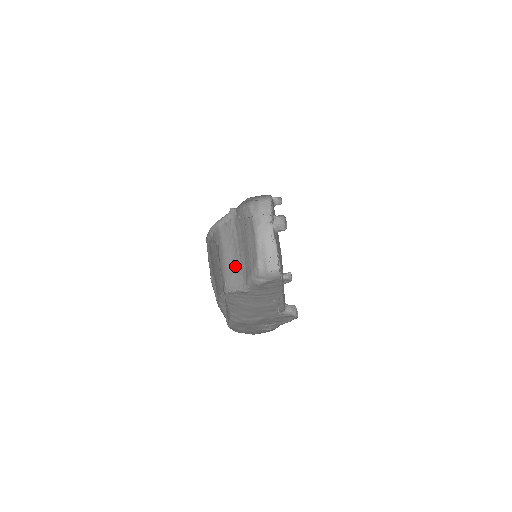
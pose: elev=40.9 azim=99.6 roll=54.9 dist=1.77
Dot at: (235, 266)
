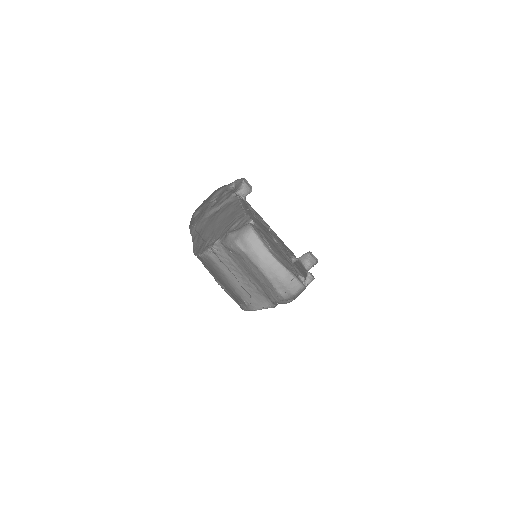
Dot at: (249, 288)
